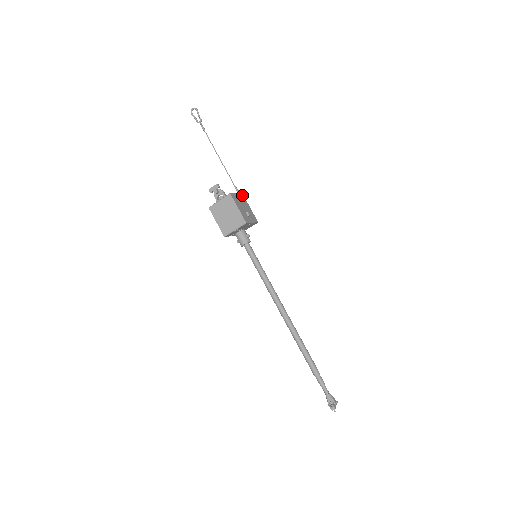
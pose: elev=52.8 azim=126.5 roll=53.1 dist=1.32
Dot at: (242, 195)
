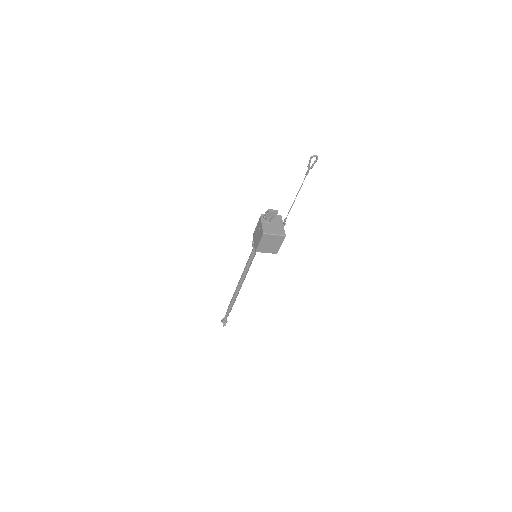
Dot at: (281, 218)
